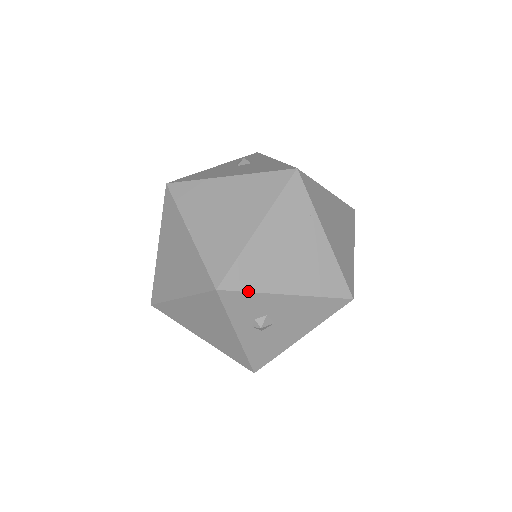
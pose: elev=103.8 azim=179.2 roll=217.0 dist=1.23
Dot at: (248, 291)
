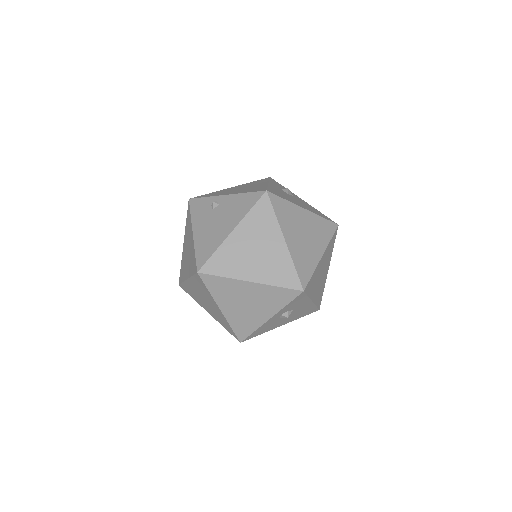
Dot at: (308, 295)
